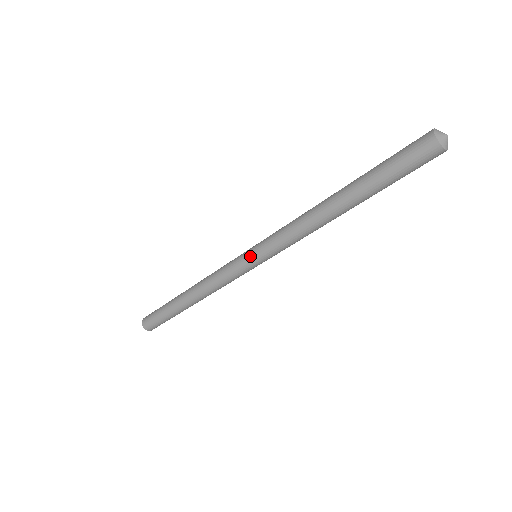
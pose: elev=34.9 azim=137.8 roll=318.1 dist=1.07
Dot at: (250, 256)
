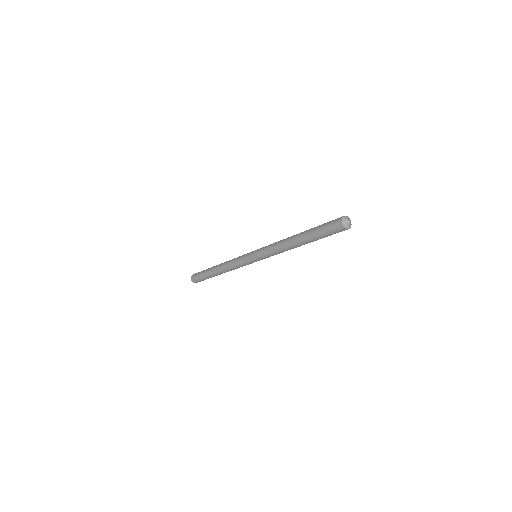
Dot at: (252, 254)
